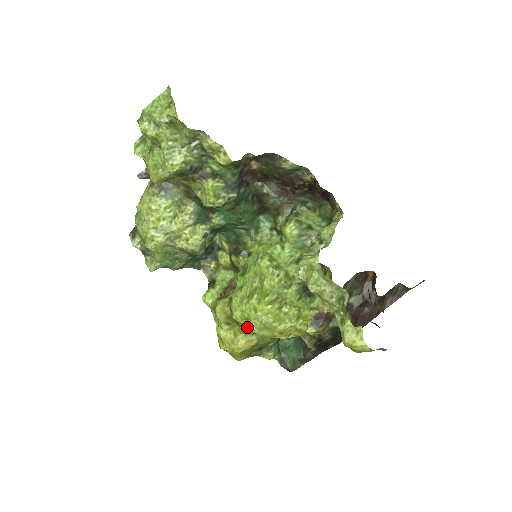
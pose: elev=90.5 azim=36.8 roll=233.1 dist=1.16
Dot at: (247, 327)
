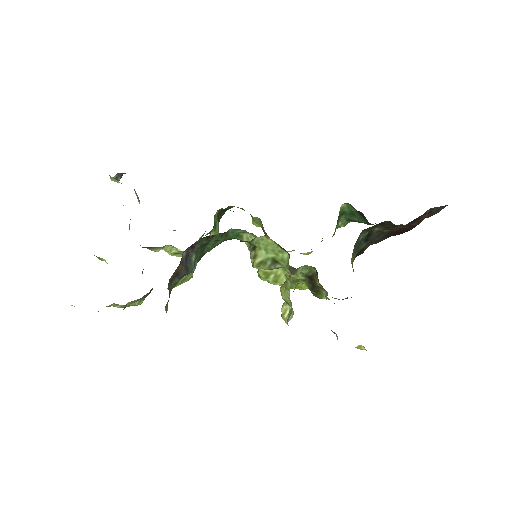
Dot at: occluded
